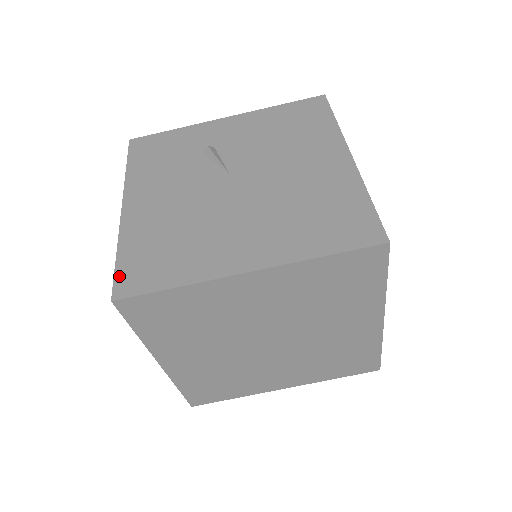
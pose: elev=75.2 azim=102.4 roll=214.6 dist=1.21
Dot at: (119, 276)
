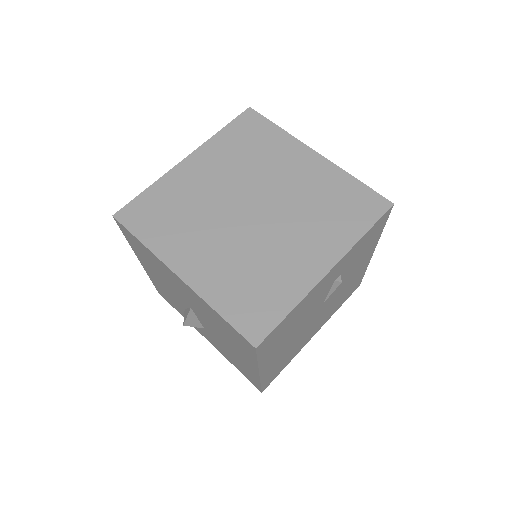
Dot at: occluded
